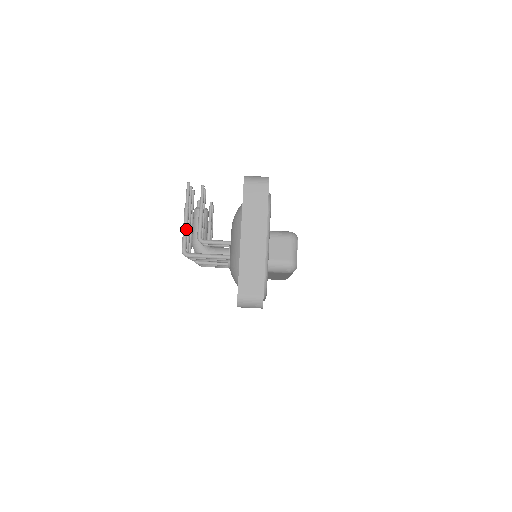
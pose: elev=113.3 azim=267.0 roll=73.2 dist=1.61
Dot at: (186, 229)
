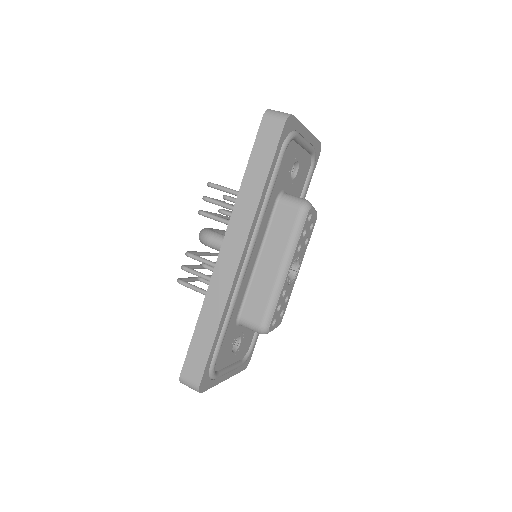
Dot at: occluded
